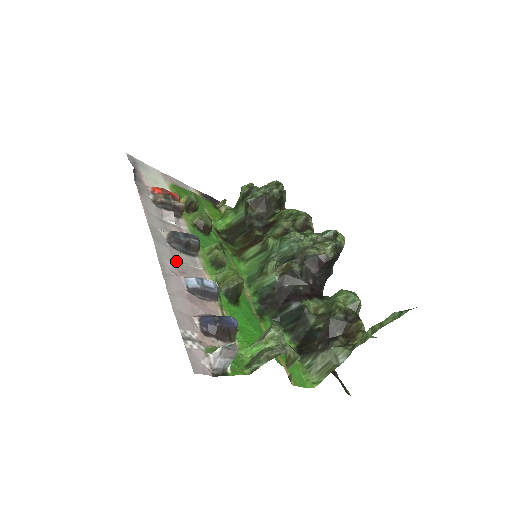
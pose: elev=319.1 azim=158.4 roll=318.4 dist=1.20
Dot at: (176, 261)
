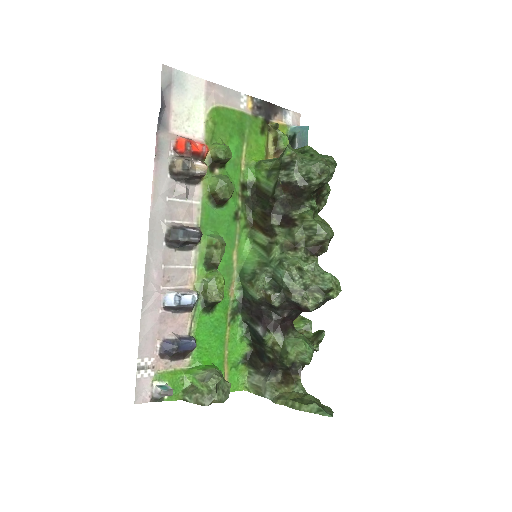
Dot at: (165, 267)
